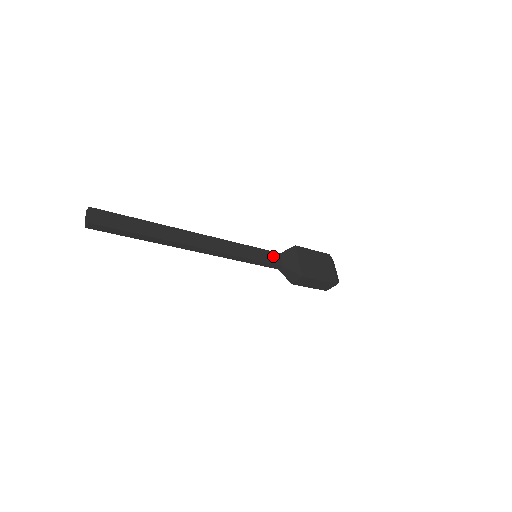
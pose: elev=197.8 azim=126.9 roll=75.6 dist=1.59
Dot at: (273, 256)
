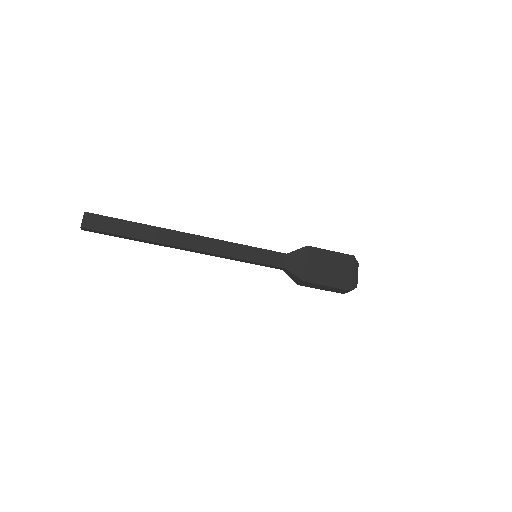
Dot at: (276, 257)
